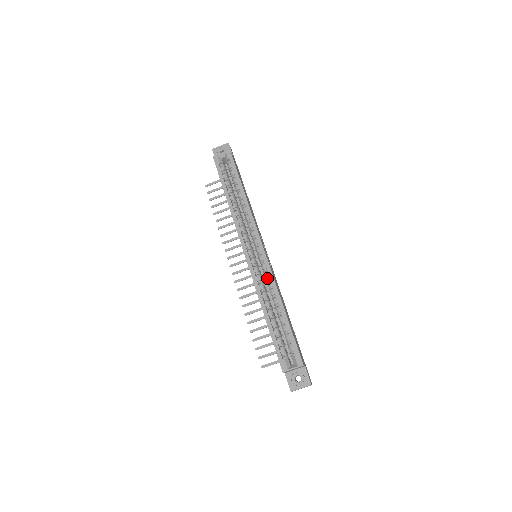
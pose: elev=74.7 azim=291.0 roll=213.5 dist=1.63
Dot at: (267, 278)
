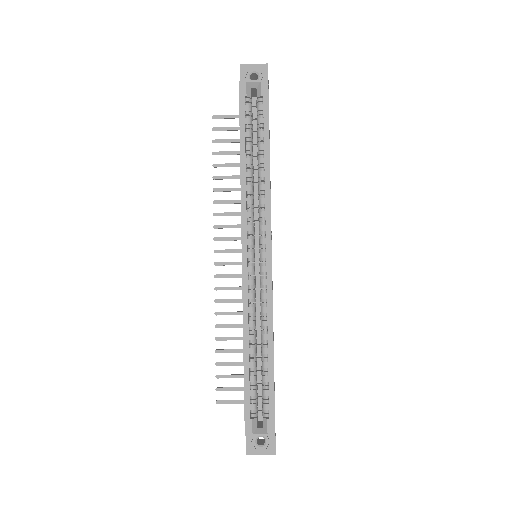
Dot at: (263, 299)
